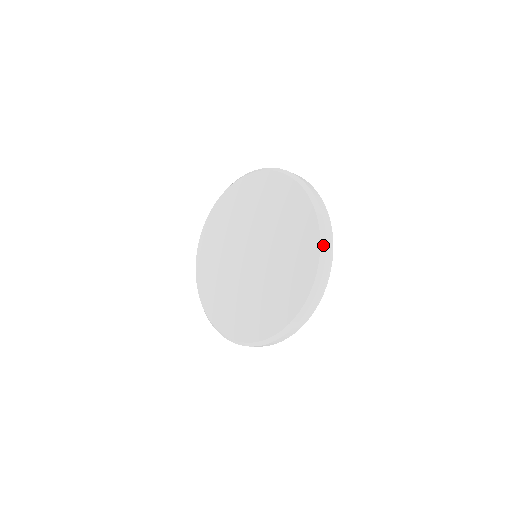
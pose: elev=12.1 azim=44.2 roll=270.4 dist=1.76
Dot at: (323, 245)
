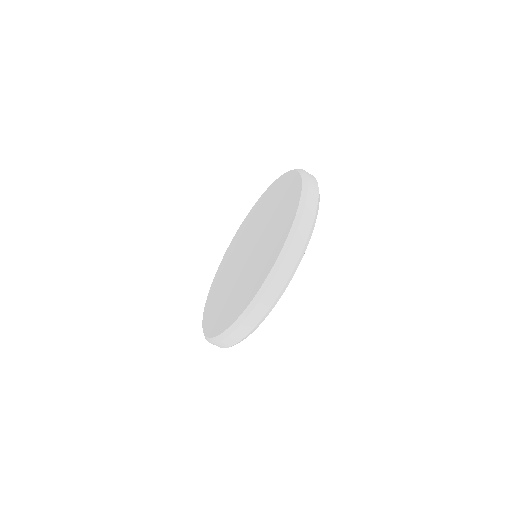
Dot at: occluded
